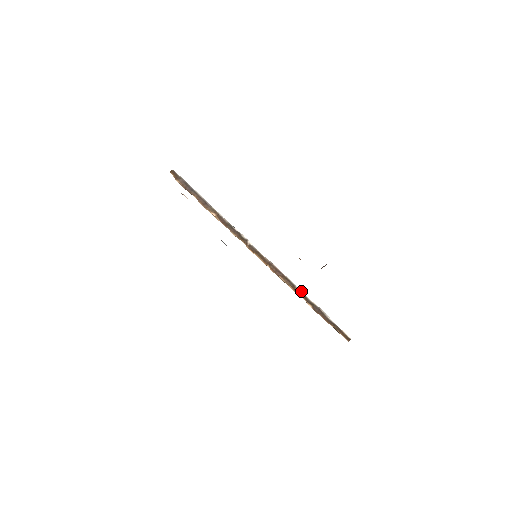
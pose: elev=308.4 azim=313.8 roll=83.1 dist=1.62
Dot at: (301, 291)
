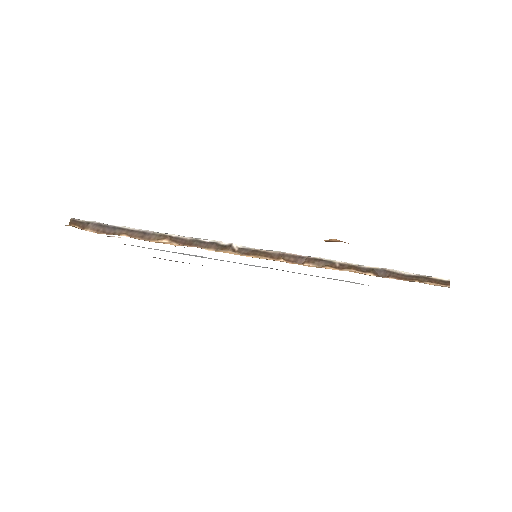
Dot at: (345, 263)
